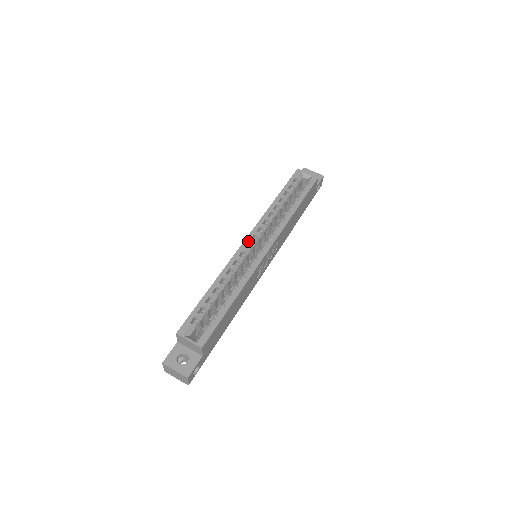
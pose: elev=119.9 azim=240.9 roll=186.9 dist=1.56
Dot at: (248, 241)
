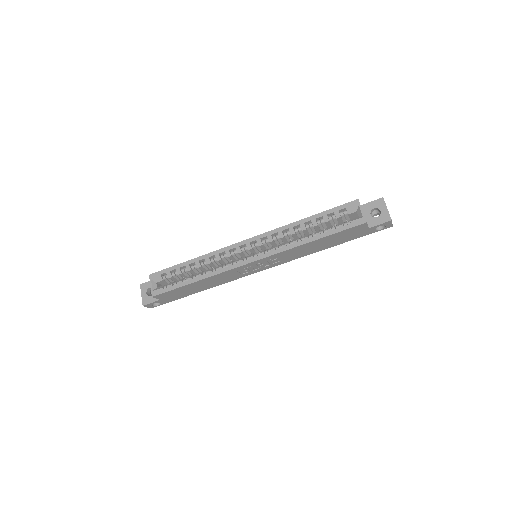
Dot at: (247, 242)
